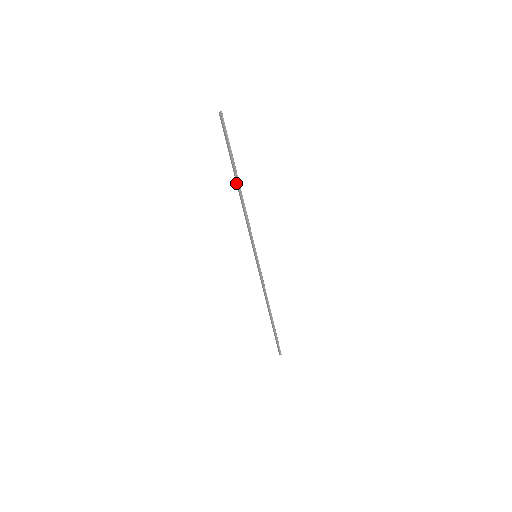
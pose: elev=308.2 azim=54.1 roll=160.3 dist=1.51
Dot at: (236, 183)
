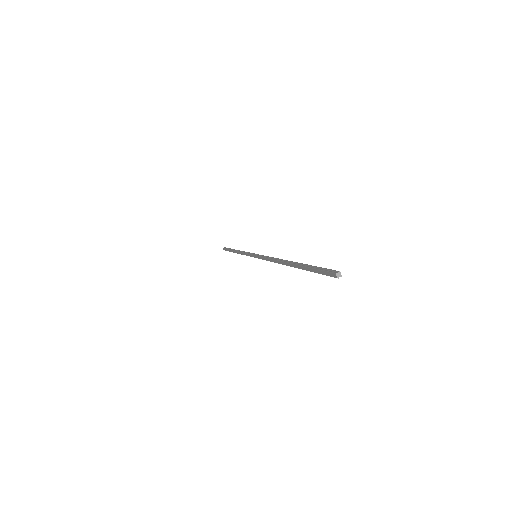
Dot at: (288, 263)
